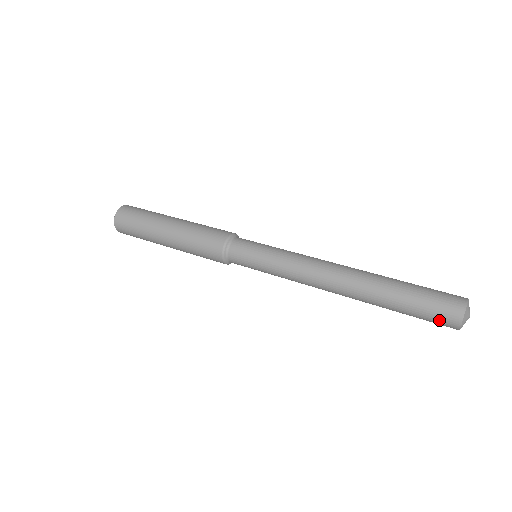
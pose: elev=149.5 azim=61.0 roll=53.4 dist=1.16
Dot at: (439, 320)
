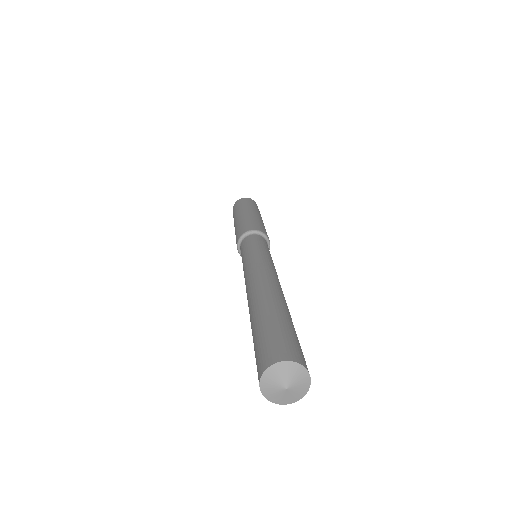
Dot at: occluded
